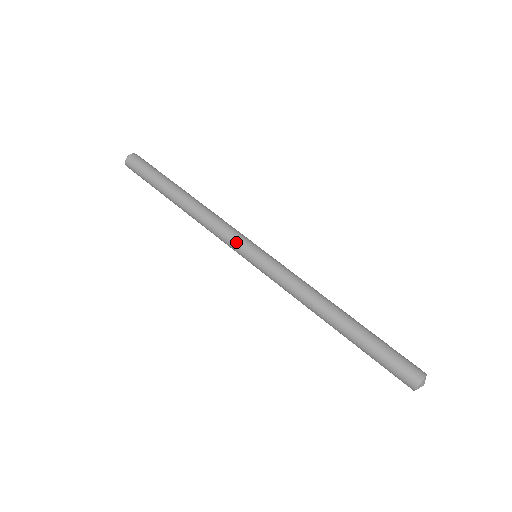
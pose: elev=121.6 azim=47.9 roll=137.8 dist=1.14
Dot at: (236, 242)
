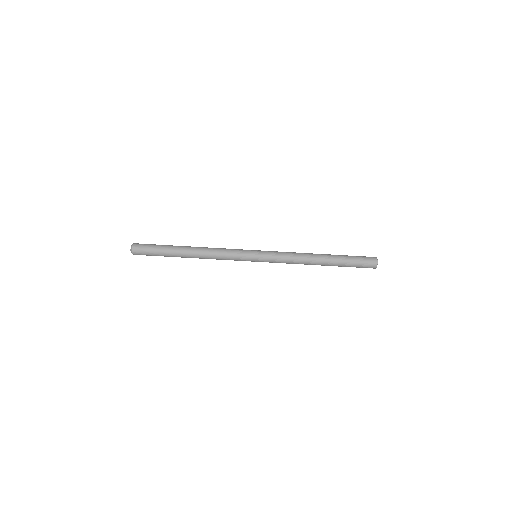
Dot at: (242, 252)
